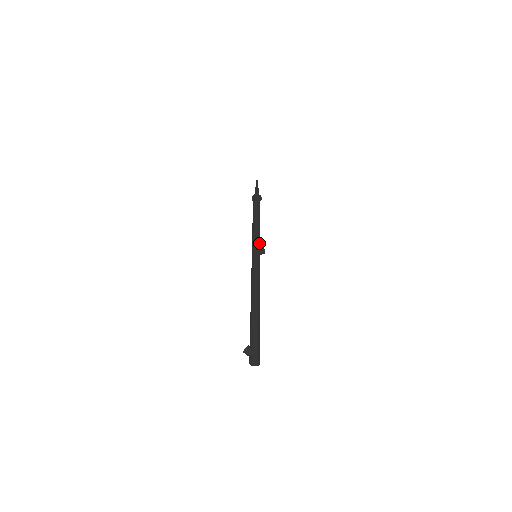
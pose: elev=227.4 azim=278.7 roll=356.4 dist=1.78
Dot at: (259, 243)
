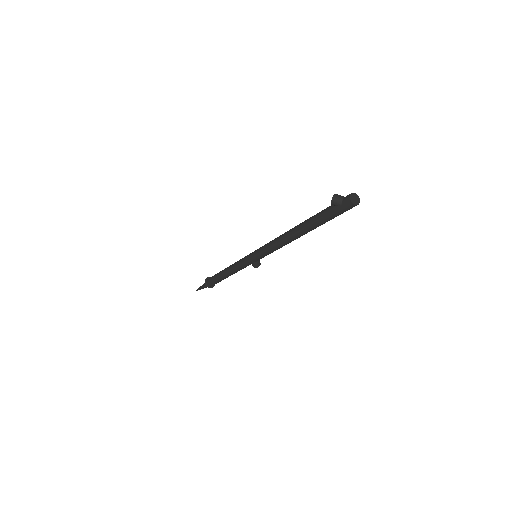
Dot at: occluded
